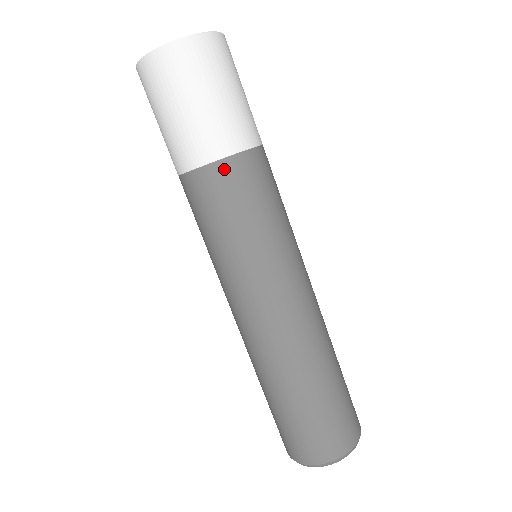
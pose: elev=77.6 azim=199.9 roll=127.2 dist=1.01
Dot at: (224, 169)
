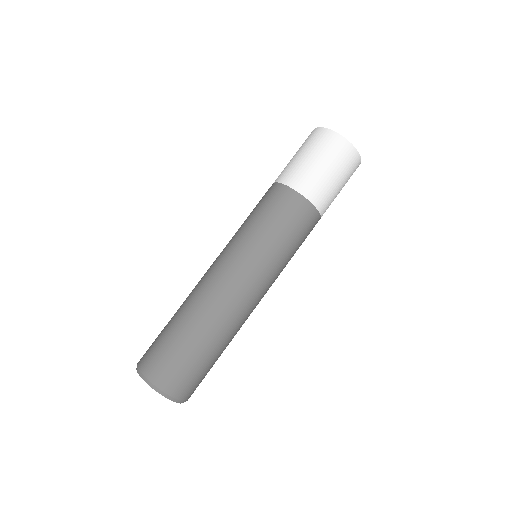
Dot at: (275, 187)
